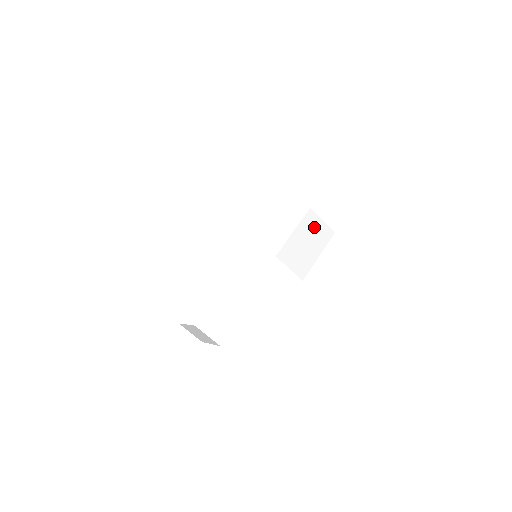
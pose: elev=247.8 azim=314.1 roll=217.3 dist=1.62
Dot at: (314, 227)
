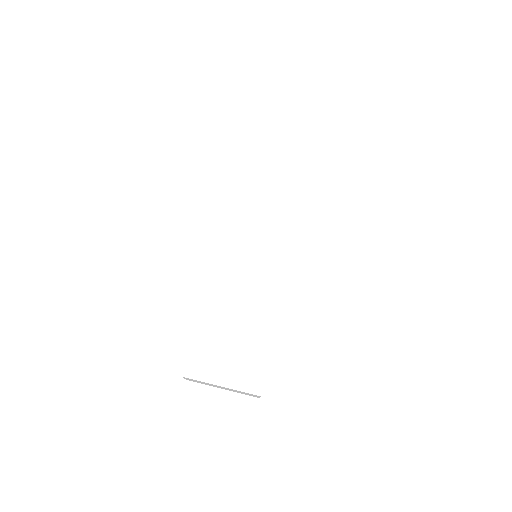
Dot at: occluded
